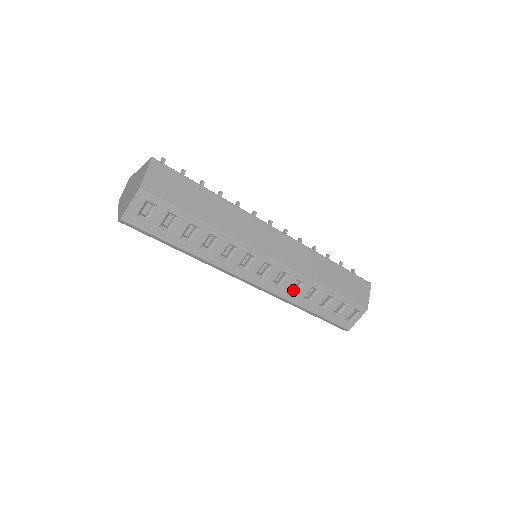
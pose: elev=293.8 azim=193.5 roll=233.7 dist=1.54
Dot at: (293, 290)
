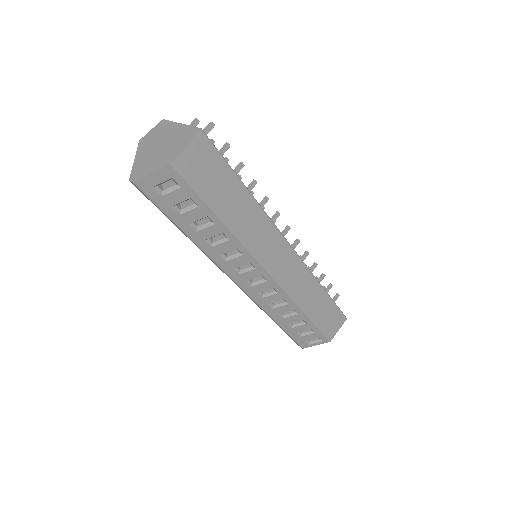
Dot at: (274, 303)
